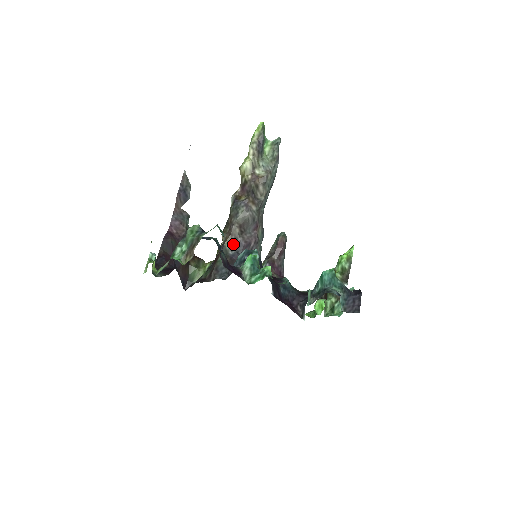
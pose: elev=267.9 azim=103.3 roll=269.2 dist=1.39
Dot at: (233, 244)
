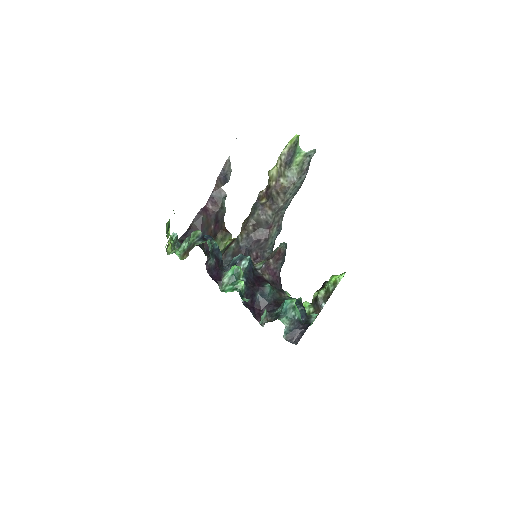
Dot at: (245, 237)
